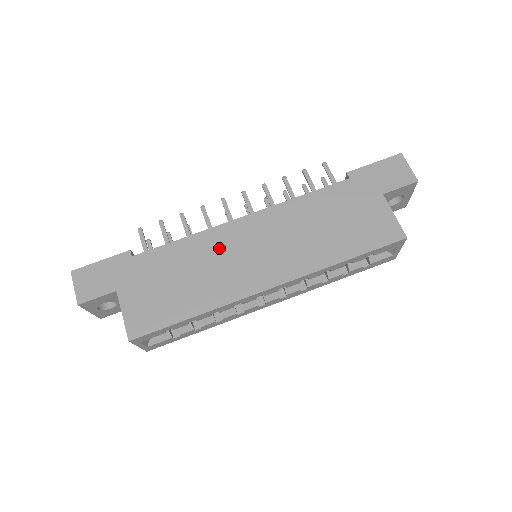
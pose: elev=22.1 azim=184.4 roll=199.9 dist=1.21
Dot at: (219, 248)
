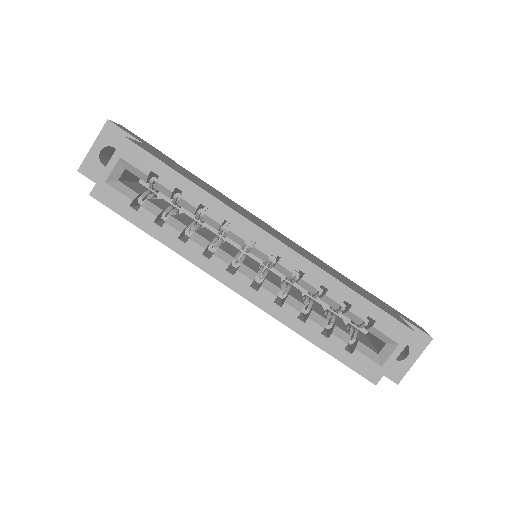
Dot at: (244, 210)
